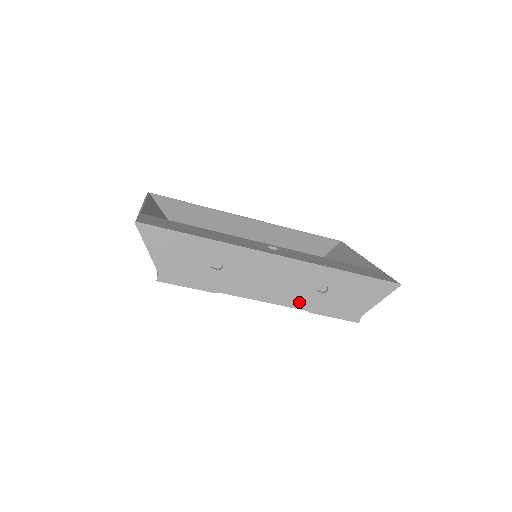
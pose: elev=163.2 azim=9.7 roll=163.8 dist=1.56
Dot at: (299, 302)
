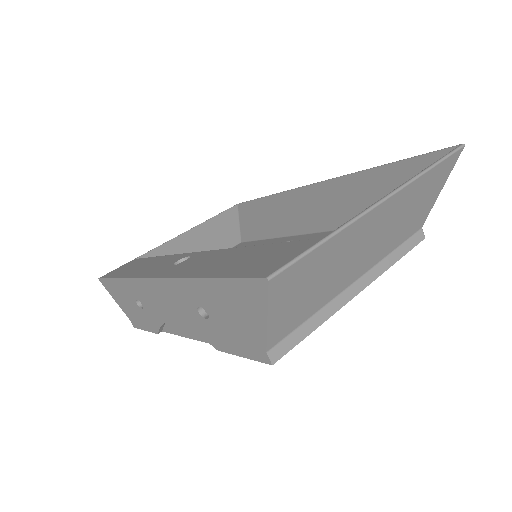
Dot at: (202, 336)
